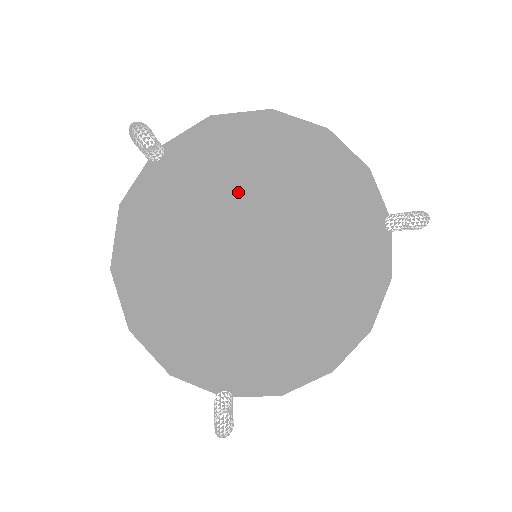
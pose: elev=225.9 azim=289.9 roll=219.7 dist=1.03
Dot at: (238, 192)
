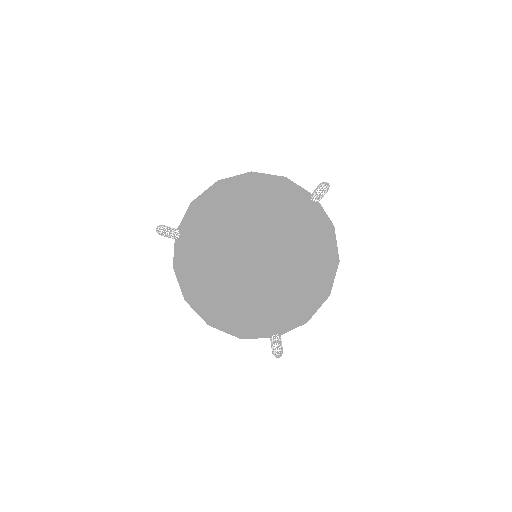
Dot at: (221, 230)
